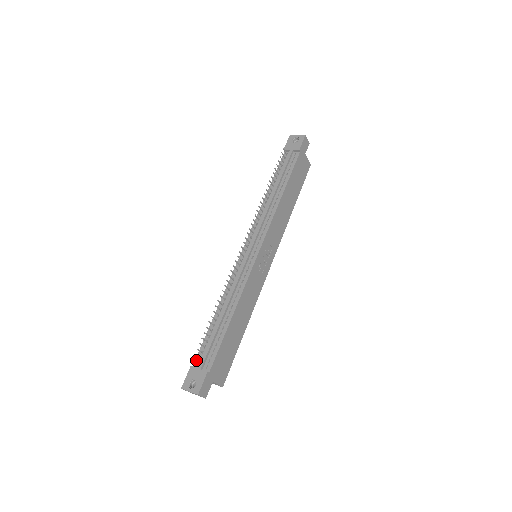
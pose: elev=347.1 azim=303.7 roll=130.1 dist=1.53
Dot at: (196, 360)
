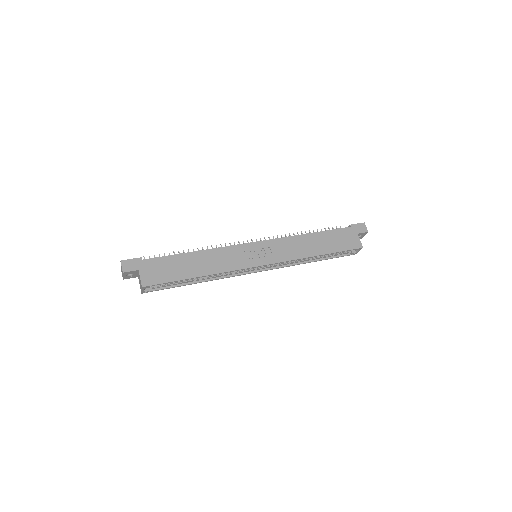
Dot at: occluded
